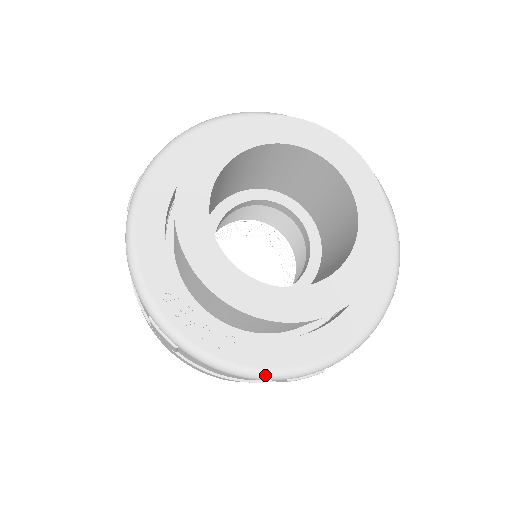
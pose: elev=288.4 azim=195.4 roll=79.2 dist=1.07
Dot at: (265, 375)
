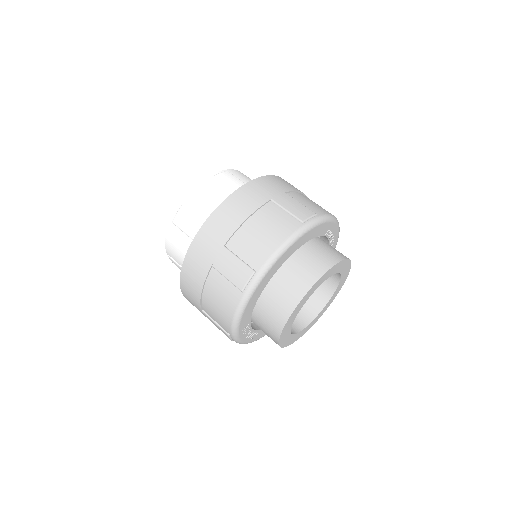
Dot at: occluded
